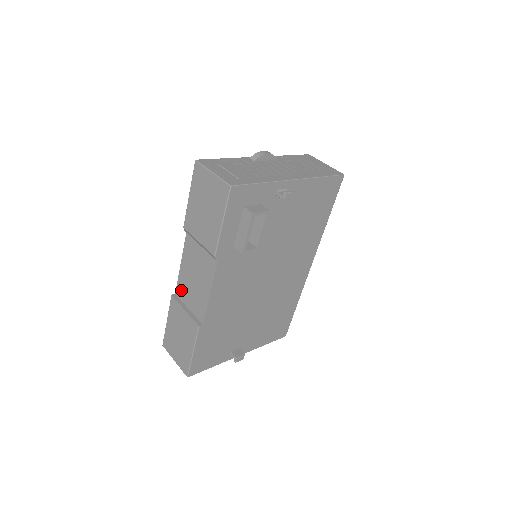
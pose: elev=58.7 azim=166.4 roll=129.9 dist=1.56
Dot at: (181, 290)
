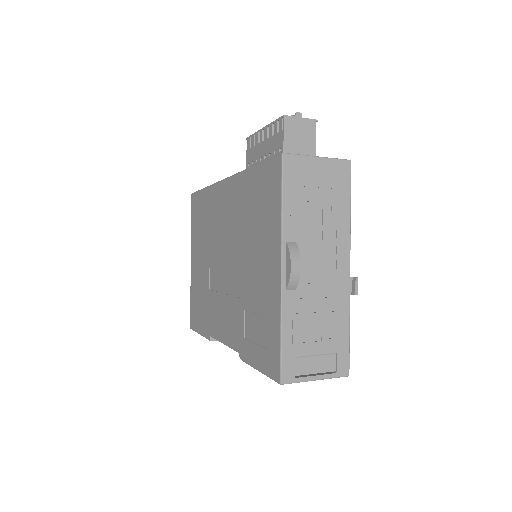
Dot at: occluded
